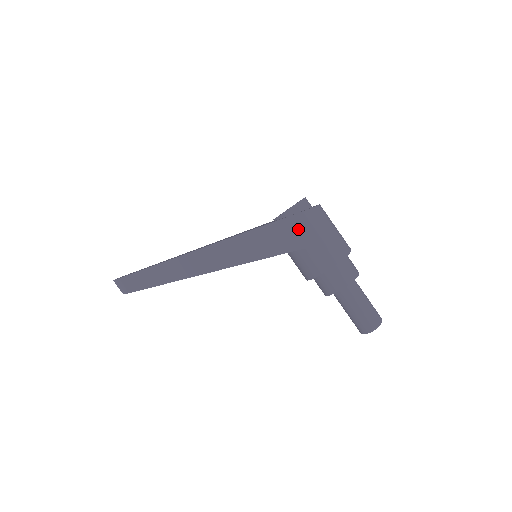
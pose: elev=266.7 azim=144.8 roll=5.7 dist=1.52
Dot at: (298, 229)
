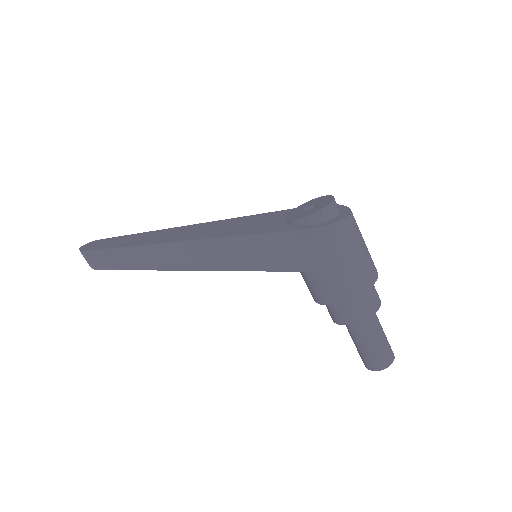
Dot at: (313, 247)
